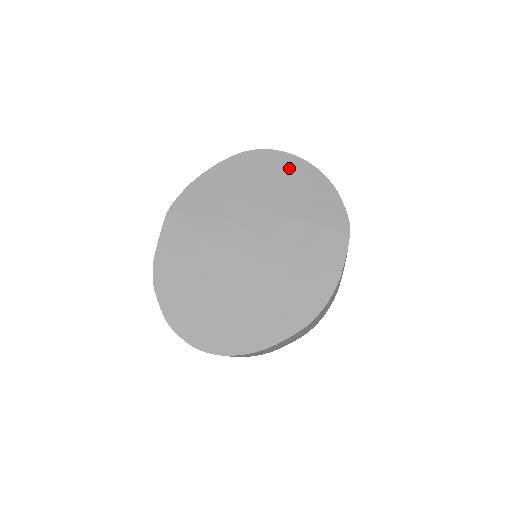
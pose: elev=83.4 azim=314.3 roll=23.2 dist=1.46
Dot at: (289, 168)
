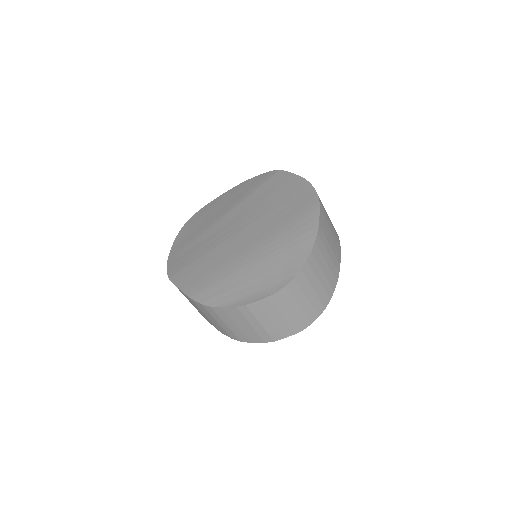
Dot at: (215, 204)
